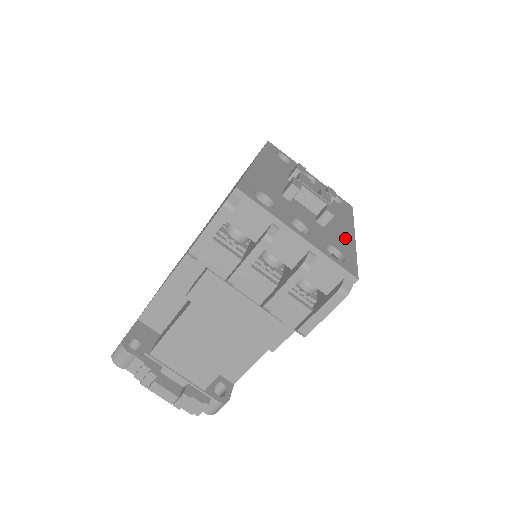
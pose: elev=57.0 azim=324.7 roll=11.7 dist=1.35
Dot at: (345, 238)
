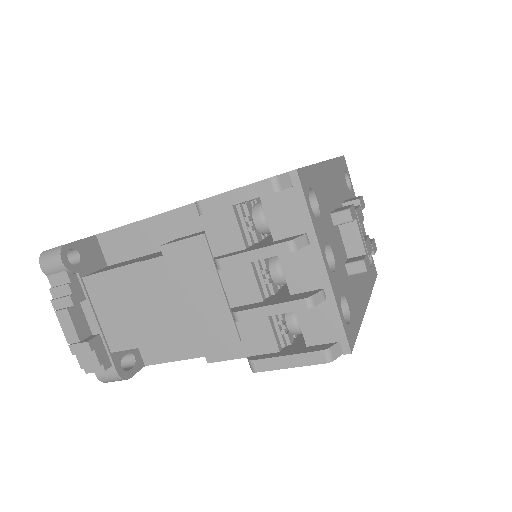
Dot at: (359, 300)
